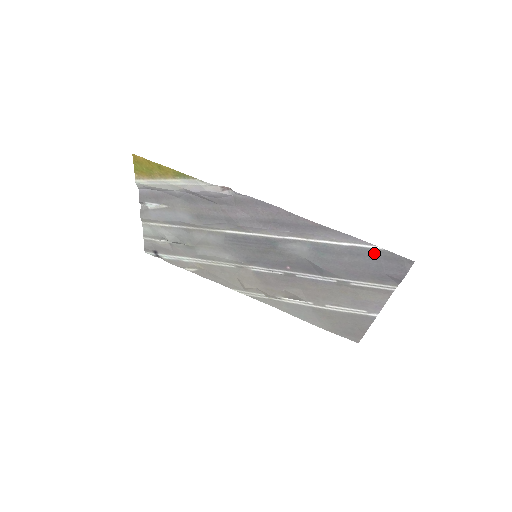
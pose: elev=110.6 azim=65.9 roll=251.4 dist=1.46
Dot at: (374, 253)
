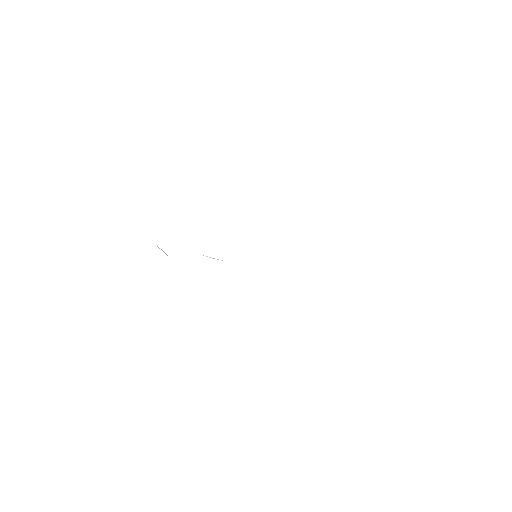
Dot at: occluded
